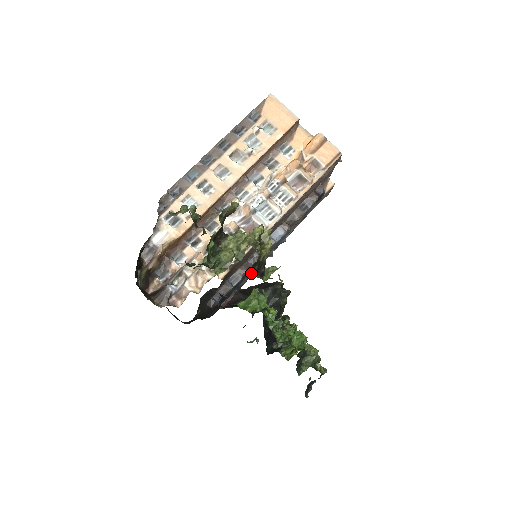
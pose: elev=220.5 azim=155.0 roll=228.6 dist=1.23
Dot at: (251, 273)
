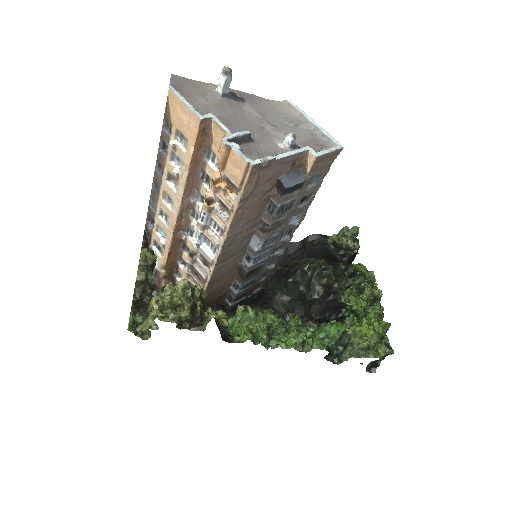
Dot at: (276, 259)
